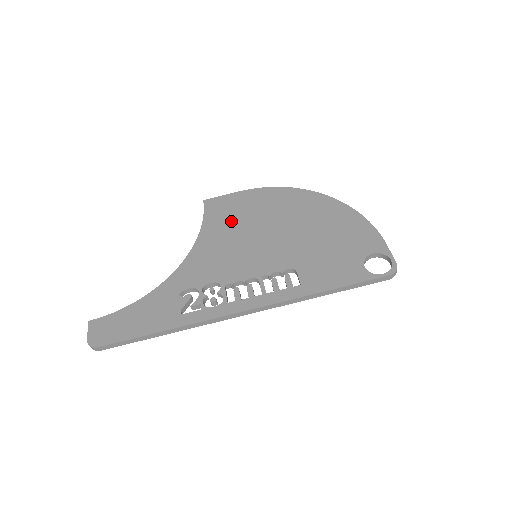
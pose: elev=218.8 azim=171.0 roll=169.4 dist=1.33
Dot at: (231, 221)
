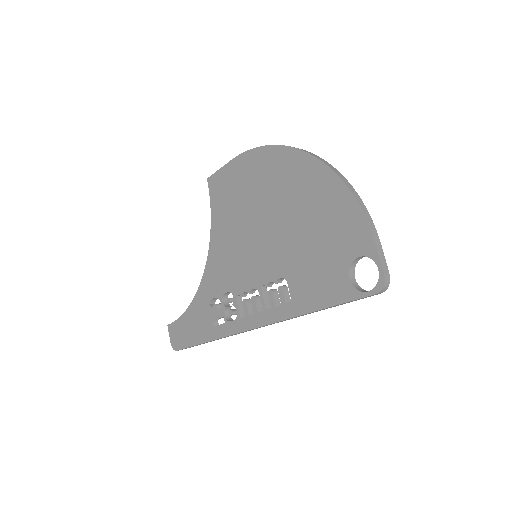
Dot at: (230, 209)
